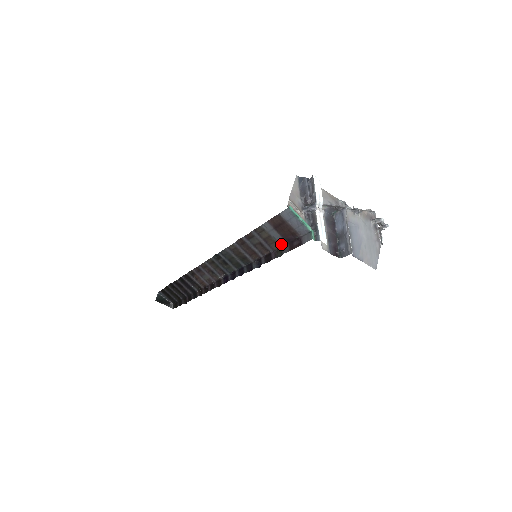
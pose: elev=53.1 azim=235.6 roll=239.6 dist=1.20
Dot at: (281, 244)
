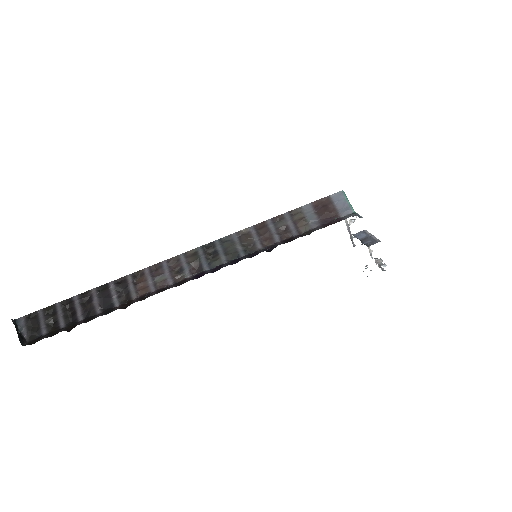
Dot at: (312, 227)
